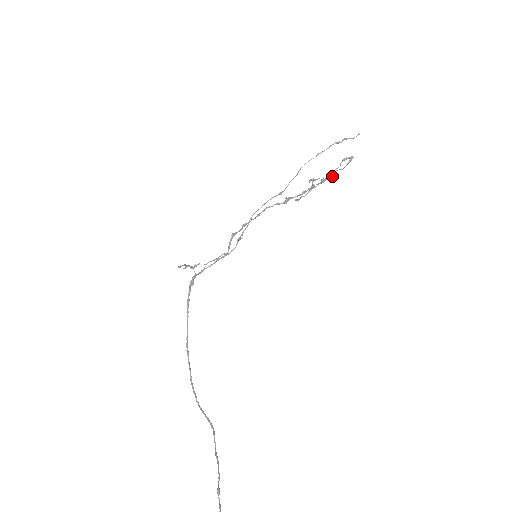
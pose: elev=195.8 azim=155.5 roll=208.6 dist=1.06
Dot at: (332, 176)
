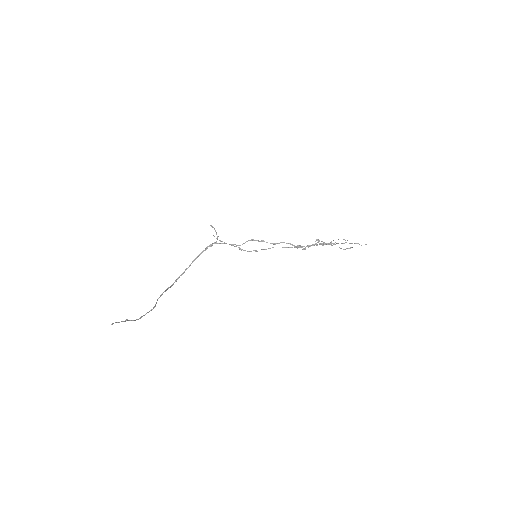
Dot at: (331, 244)
